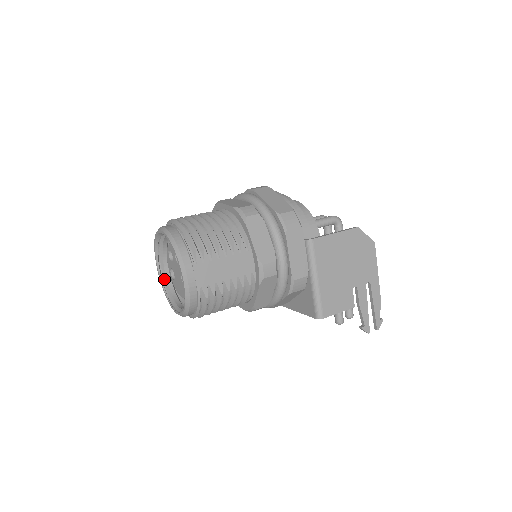
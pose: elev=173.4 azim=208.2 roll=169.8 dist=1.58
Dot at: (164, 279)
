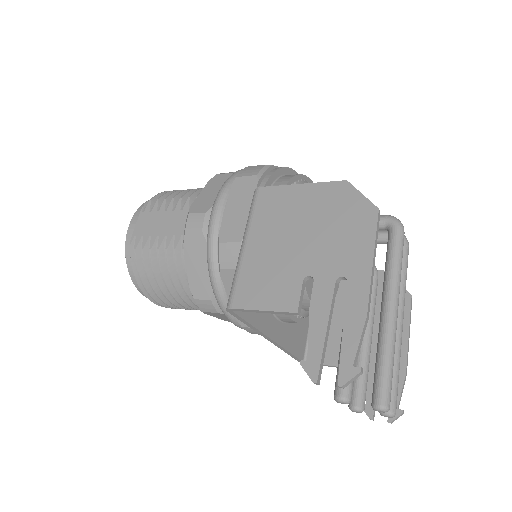
Dot at: occluded
